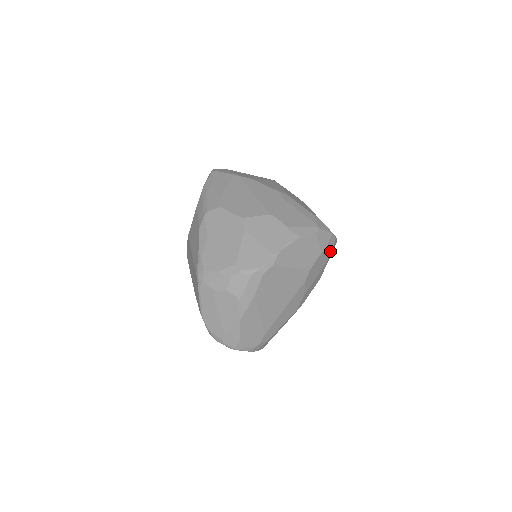
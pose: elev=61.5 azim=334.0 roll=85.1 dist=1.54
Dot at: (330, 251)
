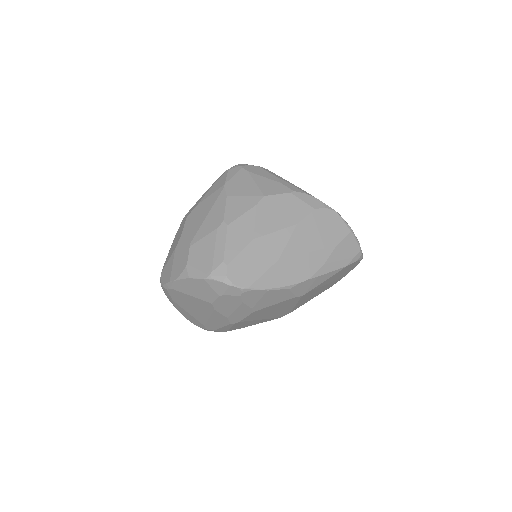
Dot at: (239, 297)
